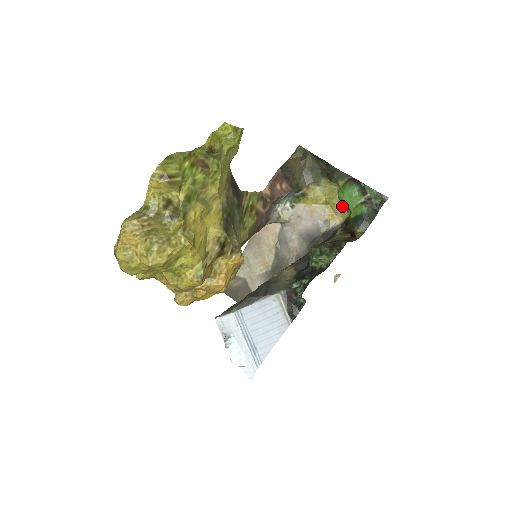
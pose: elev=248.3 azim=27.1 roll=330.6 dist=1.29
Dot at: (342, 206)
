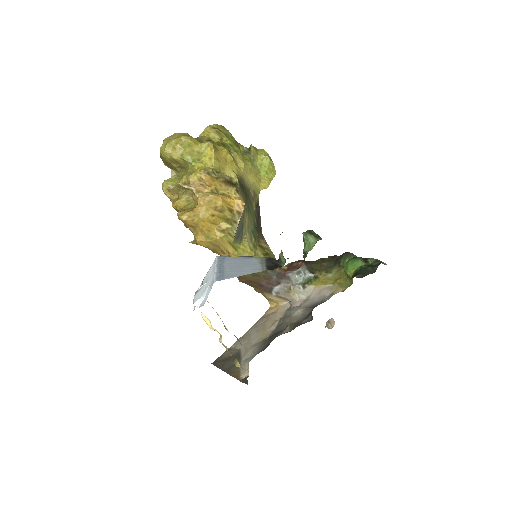
Dot at: (347, 281)
